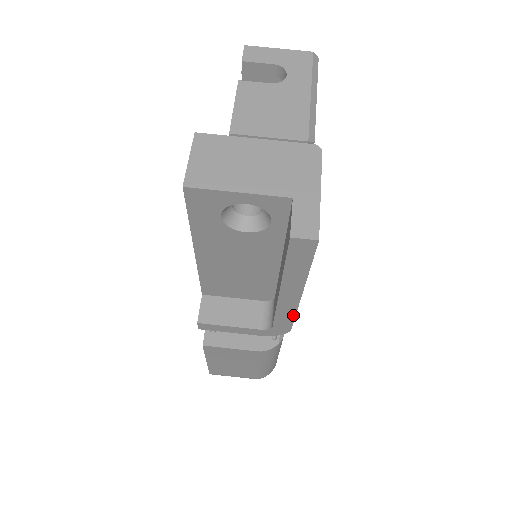
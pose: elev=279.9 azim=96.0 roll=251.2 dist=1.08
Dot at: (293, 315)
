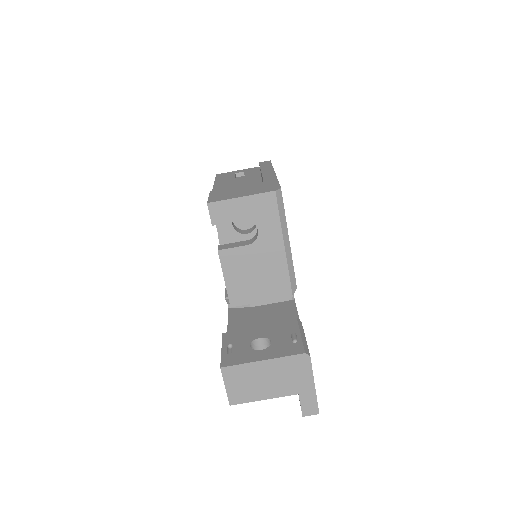
Dot at: occluded
